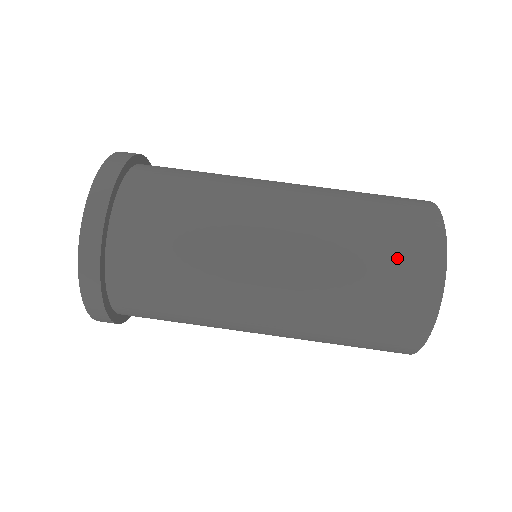
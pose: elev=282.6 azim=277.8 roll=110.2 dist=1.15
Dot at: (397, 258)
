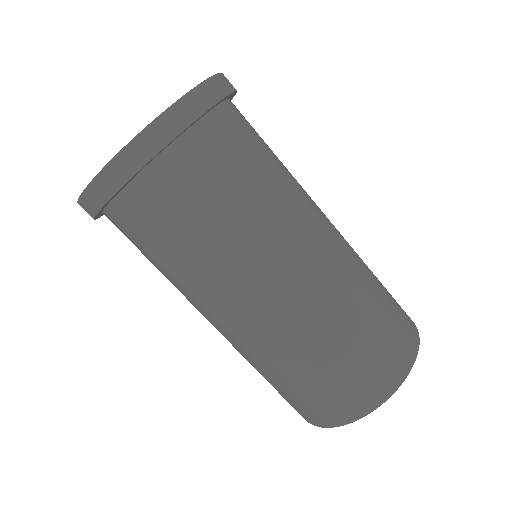
Dot at: (380, 346)
